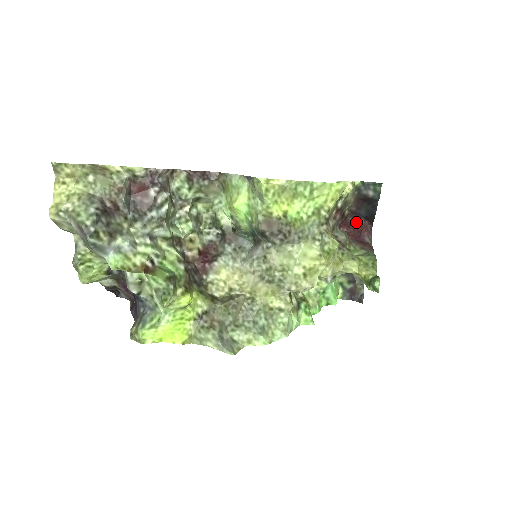
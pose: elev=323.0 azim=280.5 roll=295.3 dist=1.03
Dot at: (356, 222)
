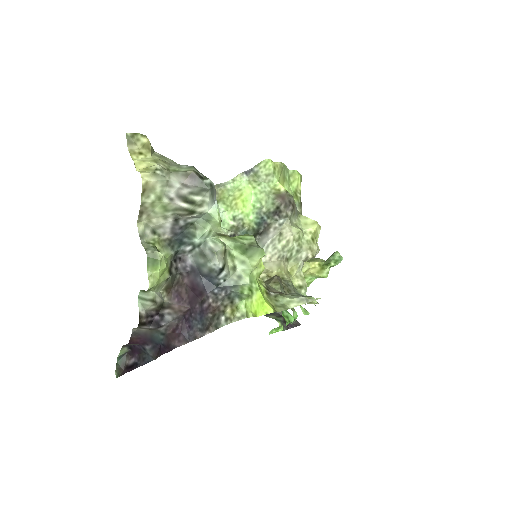
Dot at: occluded
